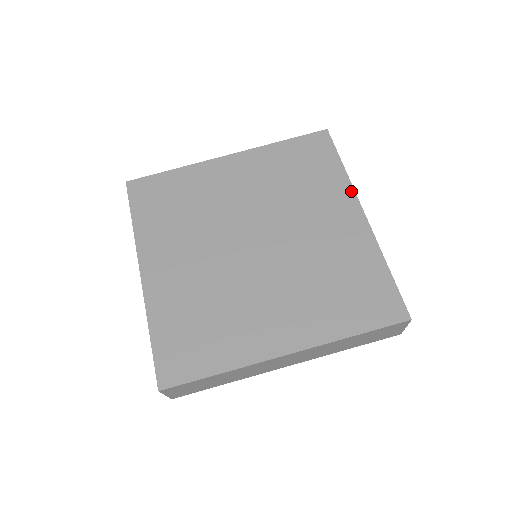
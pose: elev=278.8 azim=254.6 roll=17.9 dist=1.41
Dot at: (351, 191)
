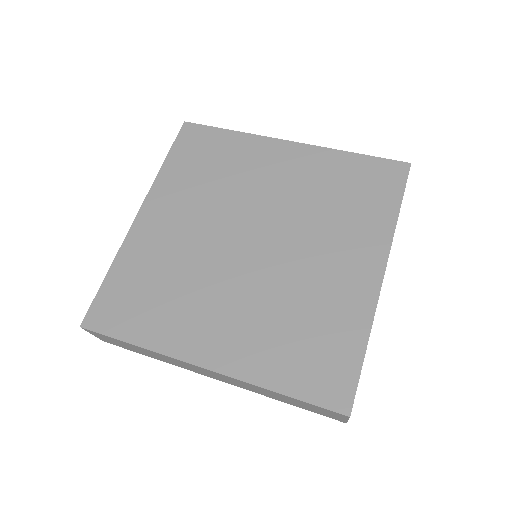
Dot at: (387, 243)
